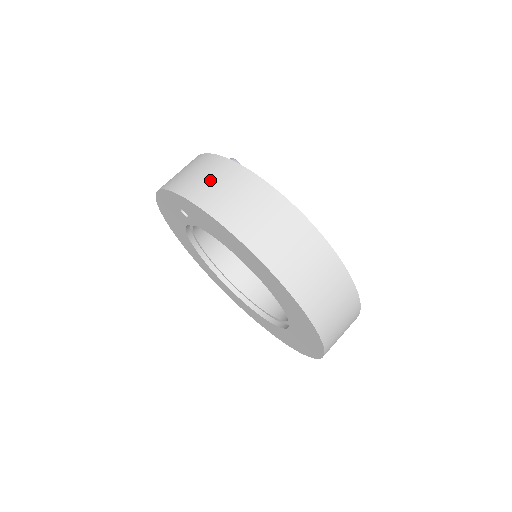
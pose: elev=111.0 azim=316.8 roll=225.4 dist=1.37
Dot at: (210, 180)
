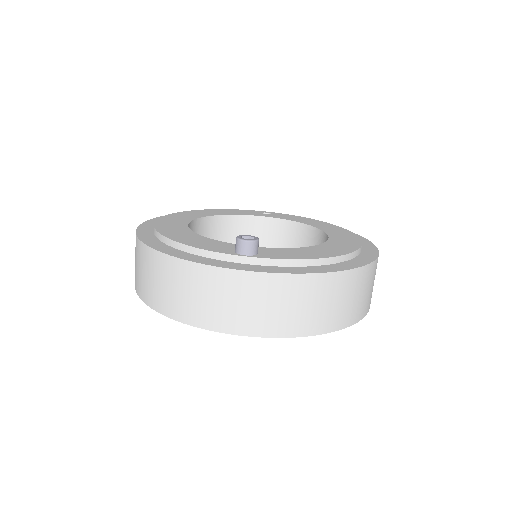
Dot at: (293, 307)
